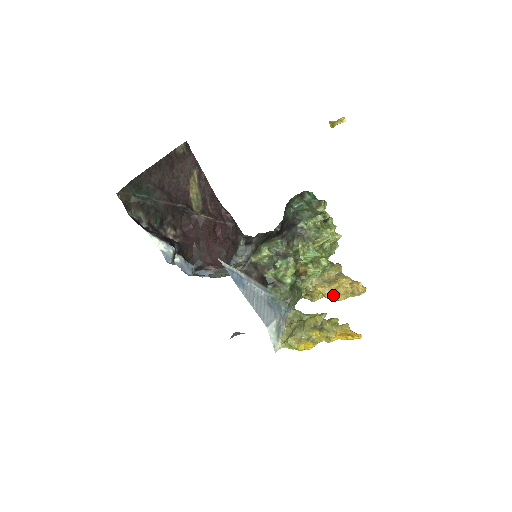
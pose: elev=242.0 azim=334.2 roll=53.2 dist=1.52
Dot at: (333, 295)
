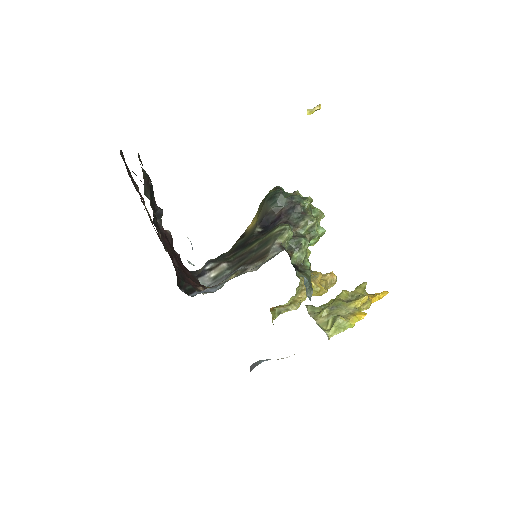
Dot at: occluded
